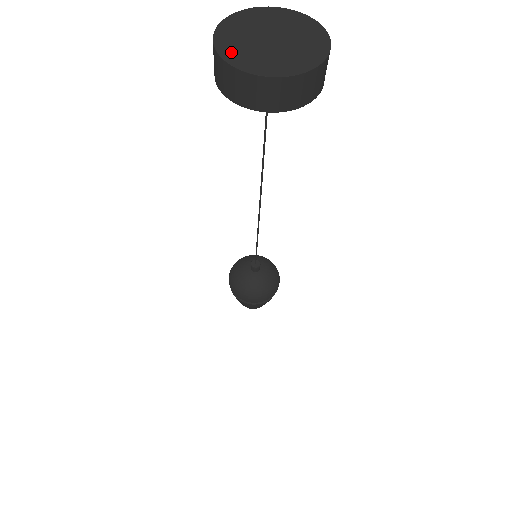
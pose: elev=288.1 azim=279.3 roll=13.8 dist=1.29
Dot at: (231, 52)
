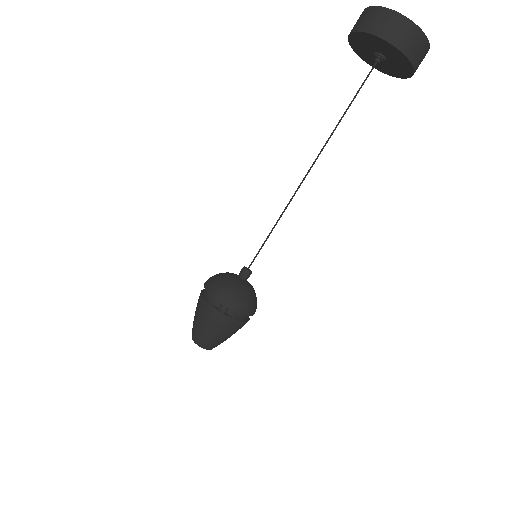
Dot at: occluded
